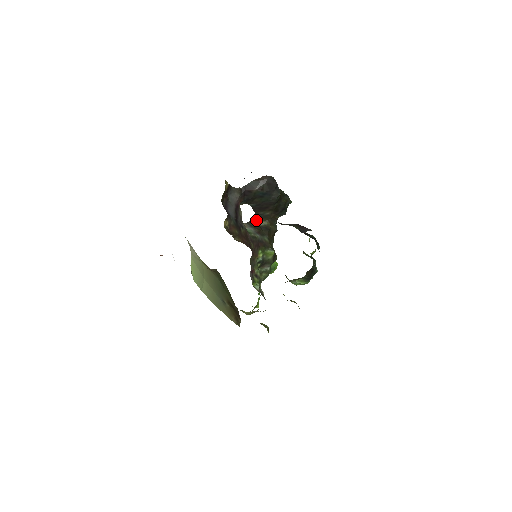
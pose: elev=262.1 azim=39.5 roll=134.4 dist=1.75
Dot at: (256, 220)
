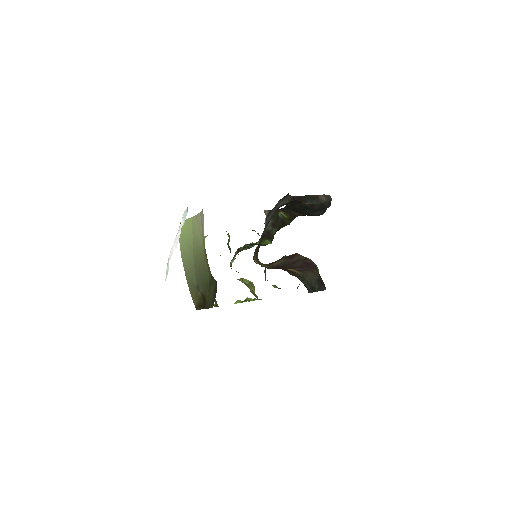
Dot at: (280, 211)
